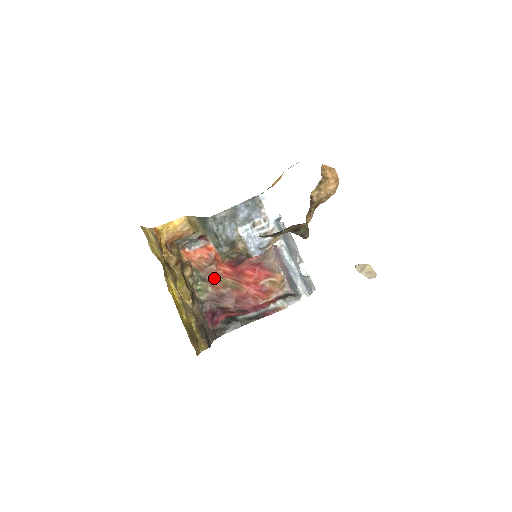
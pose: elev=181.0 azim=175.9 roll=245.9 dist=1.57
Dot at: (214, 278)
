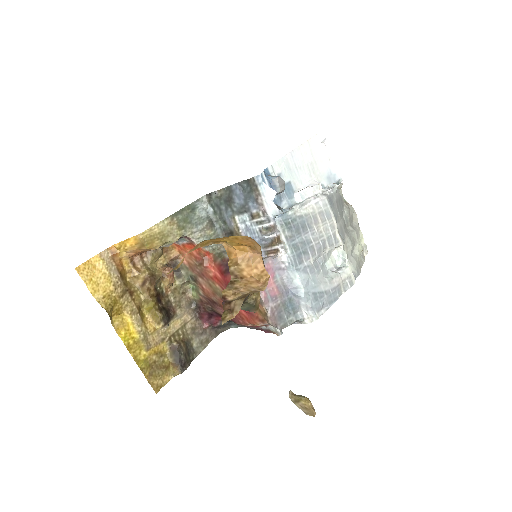
Dot at: (205, 281)
